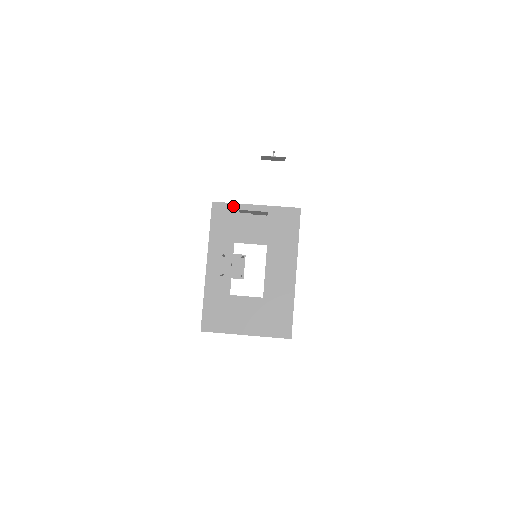
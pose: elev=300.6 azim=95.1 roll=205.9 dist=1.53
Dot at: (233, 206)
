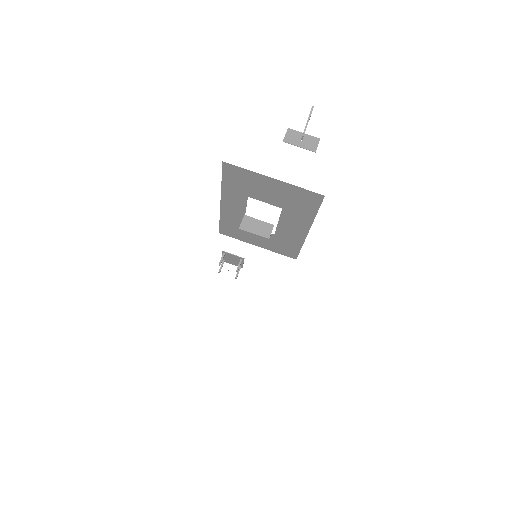
Dot at: (247, 172)
